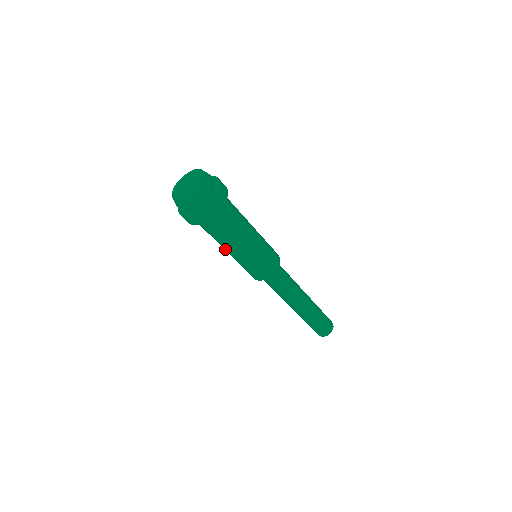
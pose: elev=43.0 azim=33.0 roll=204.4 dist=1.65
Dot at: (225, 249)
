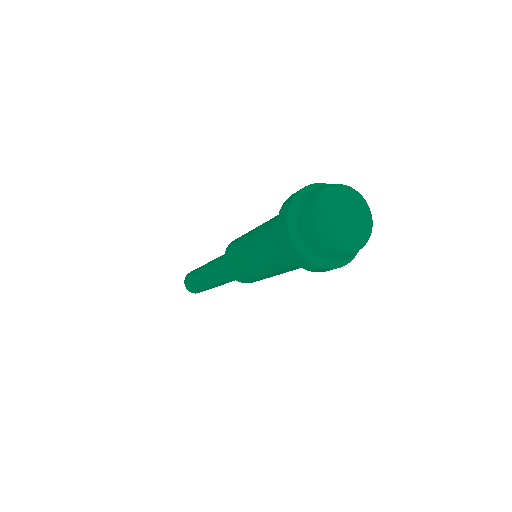
Dot at: (254, 241)
